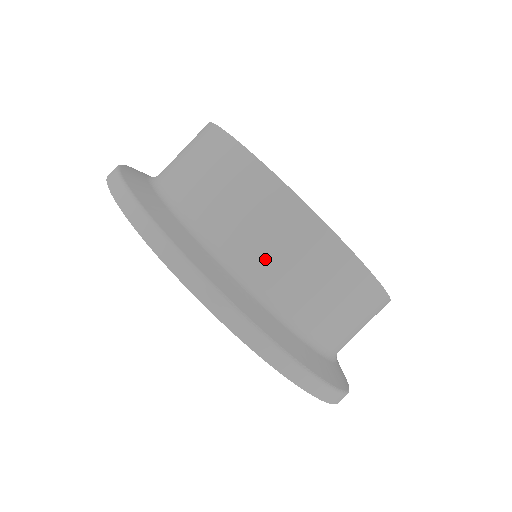
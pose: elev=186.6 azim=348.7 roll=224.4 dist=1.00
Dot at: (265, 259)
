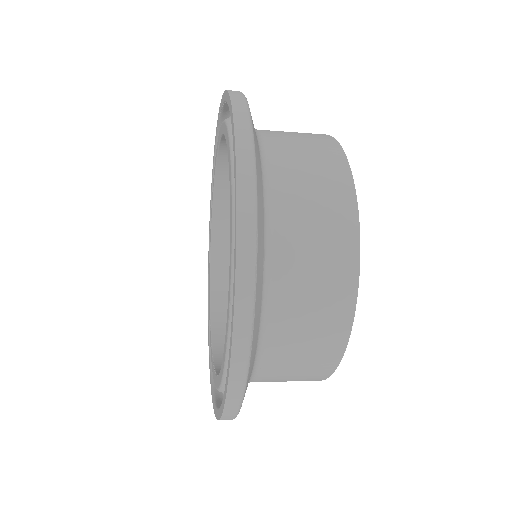
Dot at: (297, 250)
